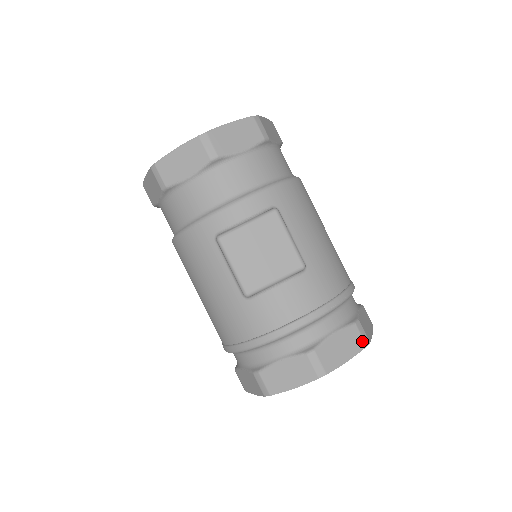
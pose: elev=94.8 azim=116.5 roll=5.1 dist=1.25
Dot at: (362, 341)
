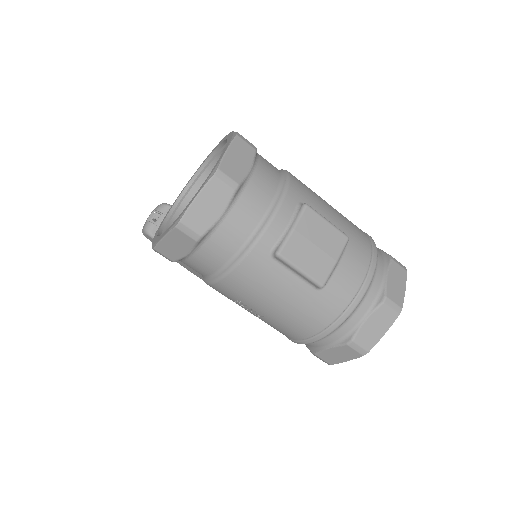
Dot at: (403, 269)
